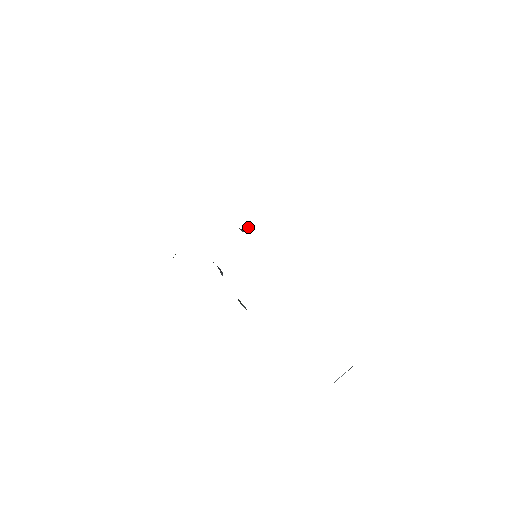
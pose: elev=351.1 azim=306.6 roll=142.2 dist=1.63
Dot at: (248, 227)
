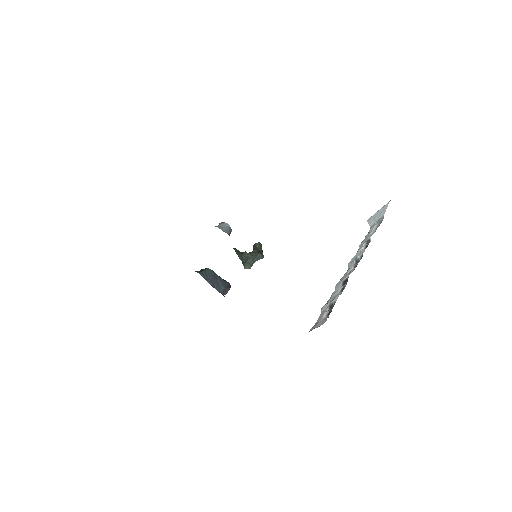
Dot at: (229, 235)
